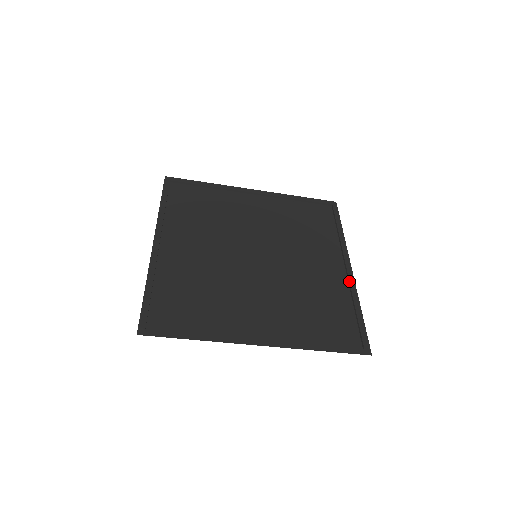
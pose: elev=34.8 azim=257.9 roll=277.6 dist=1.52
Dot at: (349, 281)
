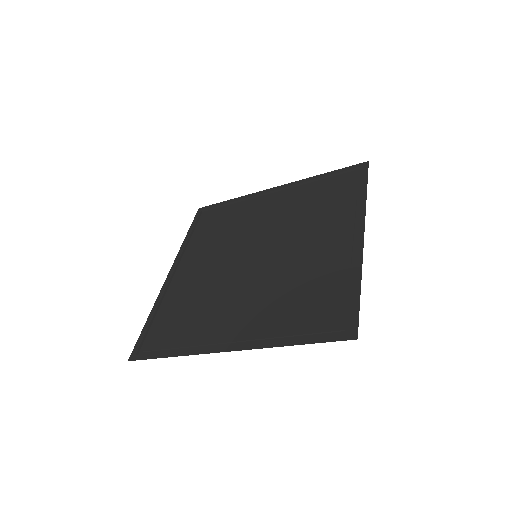
Dot at: (355, 251)
